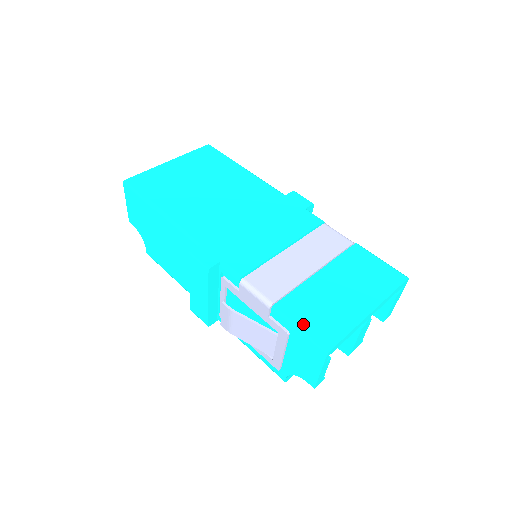
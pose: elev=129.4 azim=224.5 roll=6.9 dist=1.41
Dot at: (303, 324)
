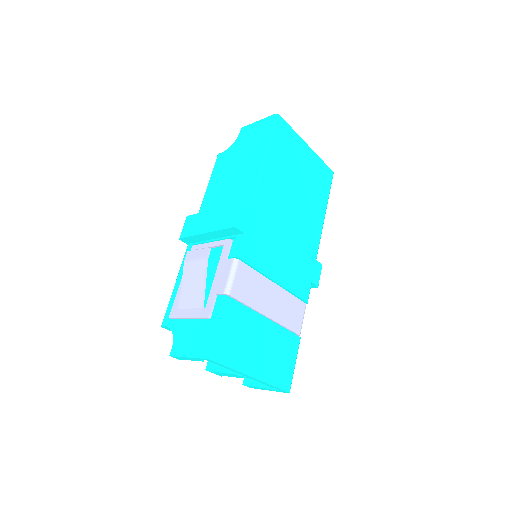
Dot at: (223, 328)
